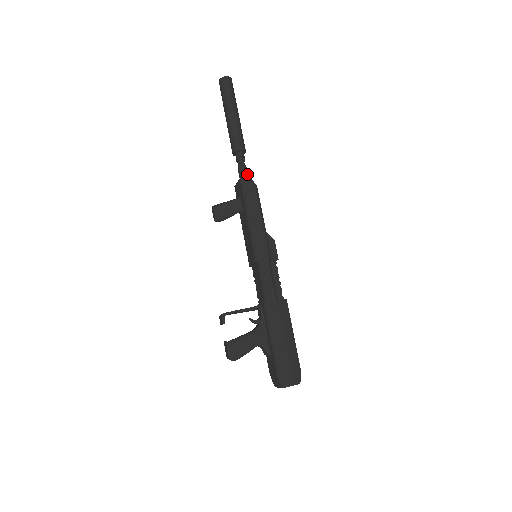
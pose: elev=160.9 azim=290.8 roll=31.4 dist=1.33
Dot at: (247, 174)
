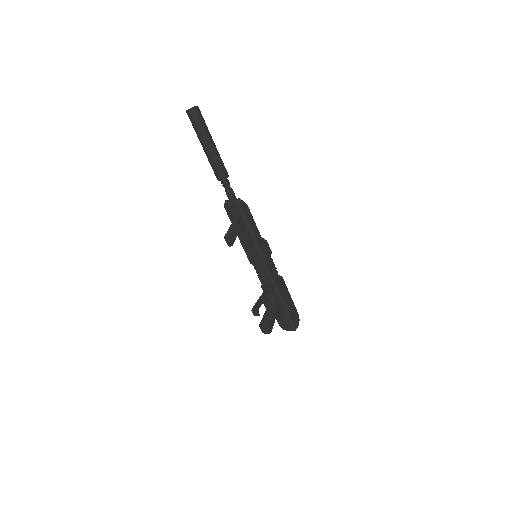
Dot at: occluded
